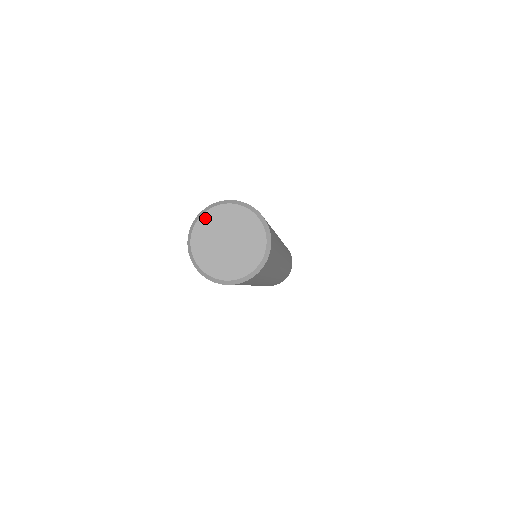
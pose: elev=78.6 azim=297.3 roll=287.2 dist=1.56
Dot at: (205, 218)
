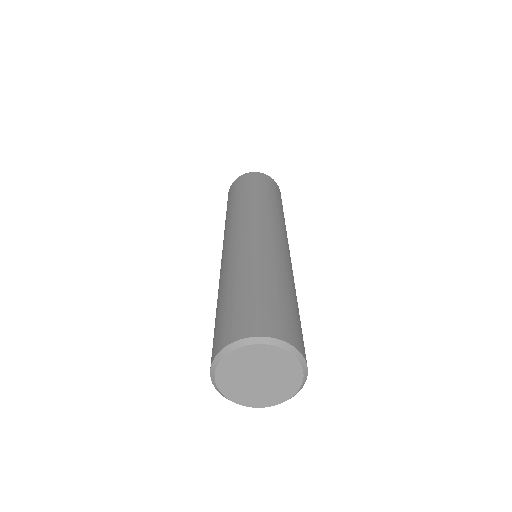
Dot at: (224, 365)
